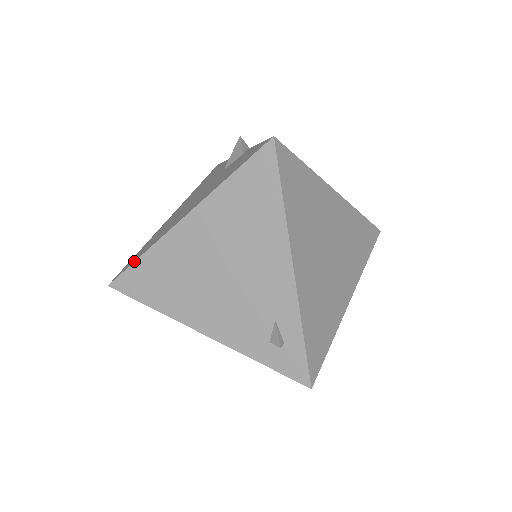
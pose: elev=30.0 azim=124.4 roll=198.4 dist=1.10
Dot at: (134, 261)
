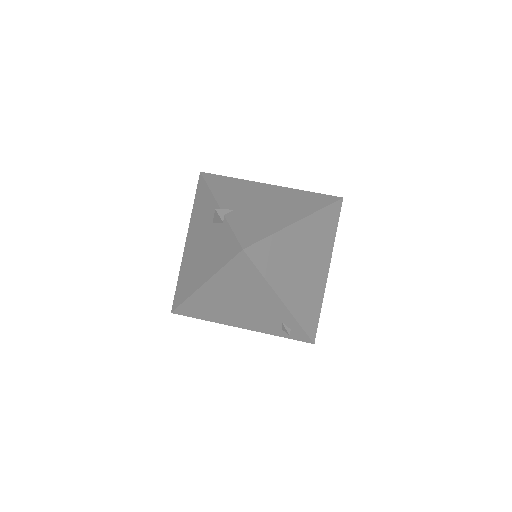
Dot at: (181, 303)
